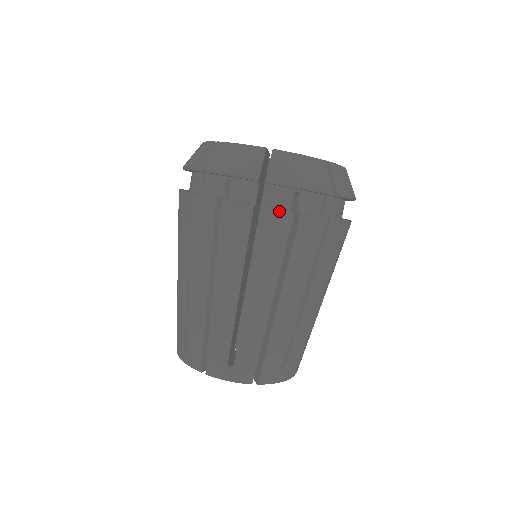
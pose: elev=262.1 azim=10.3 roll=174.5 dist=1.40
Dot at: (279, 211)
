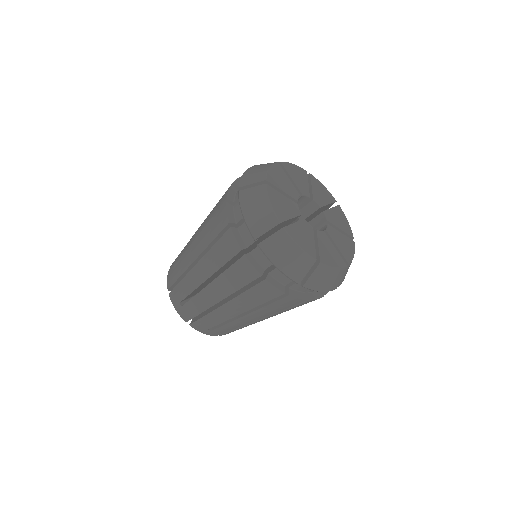
Dot at: occluded
